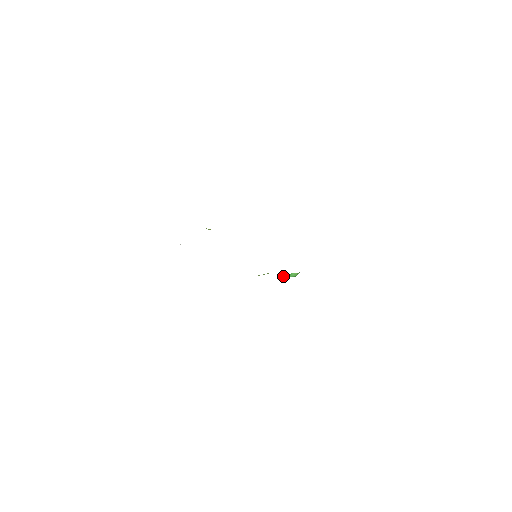
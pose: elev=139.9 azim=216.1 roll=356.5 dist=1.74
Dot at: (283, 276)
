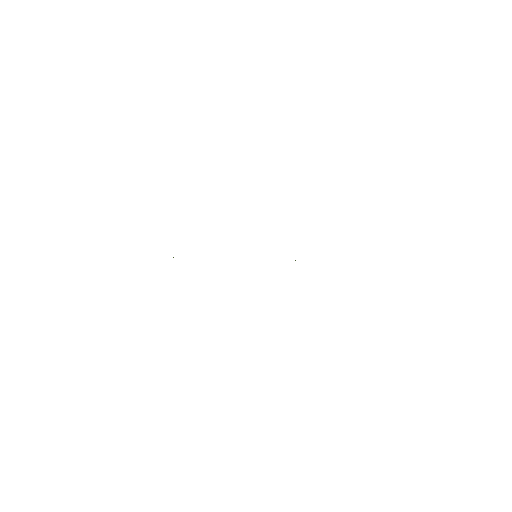
Dot at: occluded
